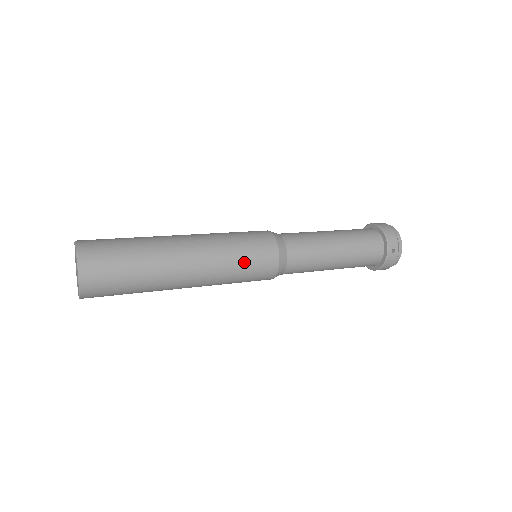
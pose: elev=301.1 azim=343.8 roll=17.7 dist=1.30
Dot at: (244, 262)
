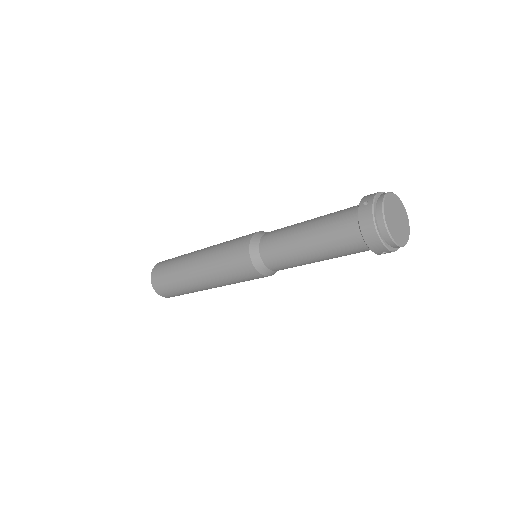
Dot at: (227, 246)
